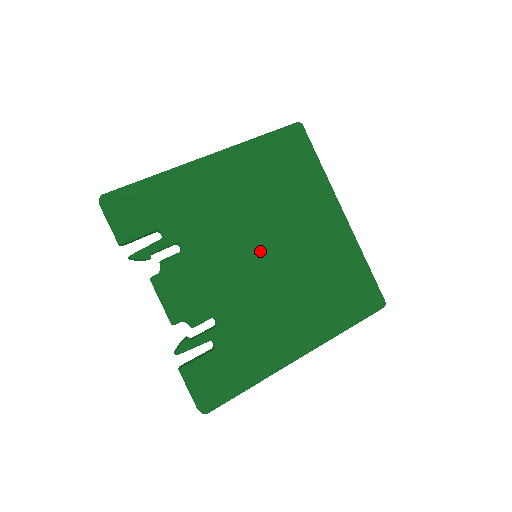
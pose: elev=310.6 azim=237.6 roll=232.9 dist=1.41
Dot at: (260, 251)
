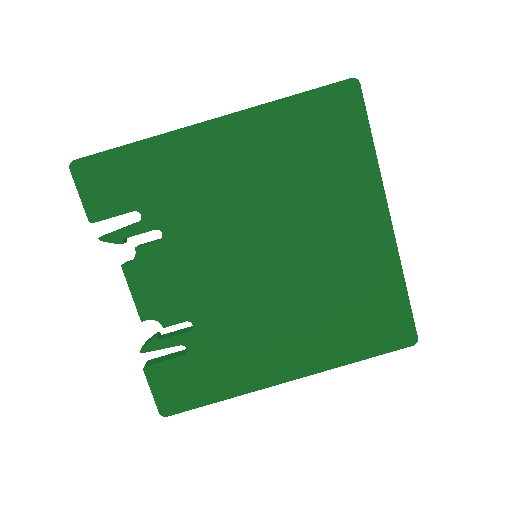
Dot at: (260, 253)
